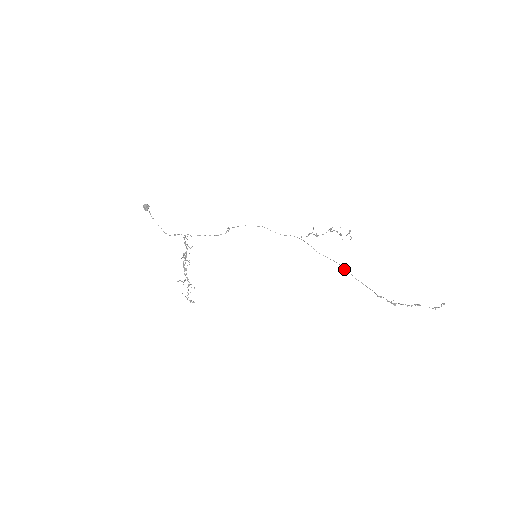
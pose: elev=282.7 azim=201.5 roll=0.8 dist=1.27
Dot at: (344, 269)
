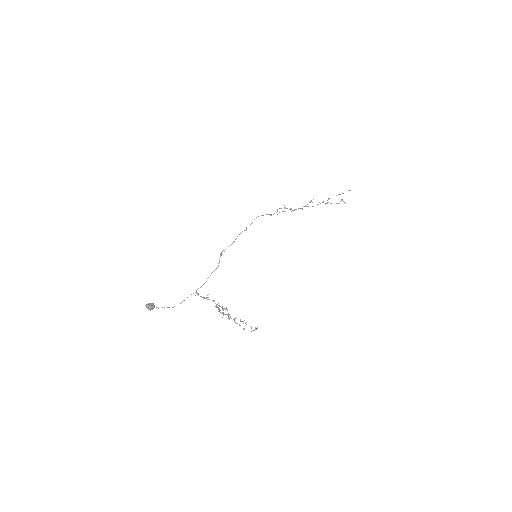
Dot at: (291, 211)
